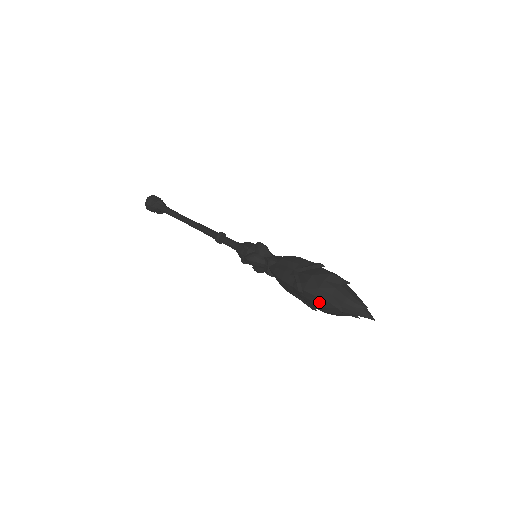
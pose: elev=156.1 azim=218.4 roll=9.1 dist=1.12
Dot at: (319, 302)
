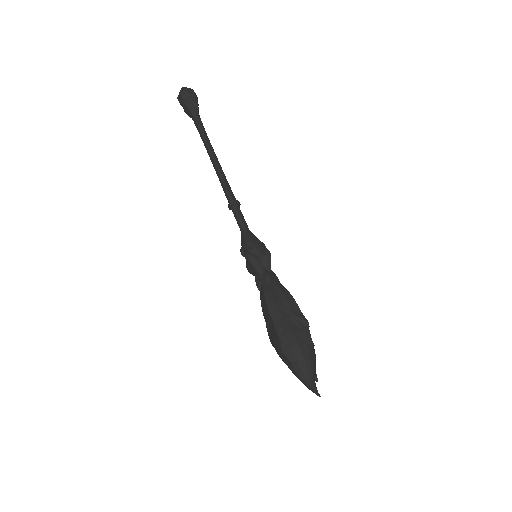
Dot at: occluded
